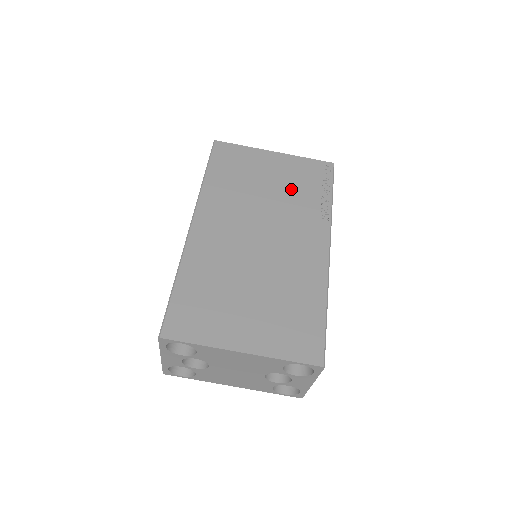
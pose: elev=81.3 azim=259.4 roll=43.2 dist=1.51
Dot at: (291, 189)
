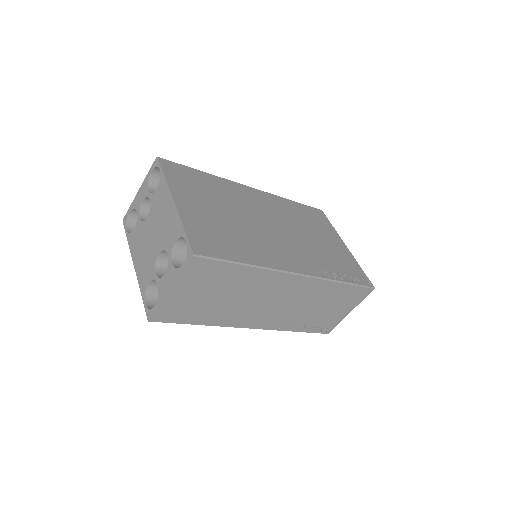
Dot at: (327, 253)
